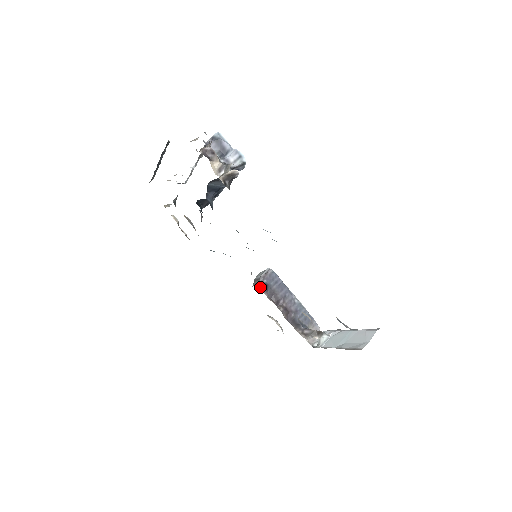
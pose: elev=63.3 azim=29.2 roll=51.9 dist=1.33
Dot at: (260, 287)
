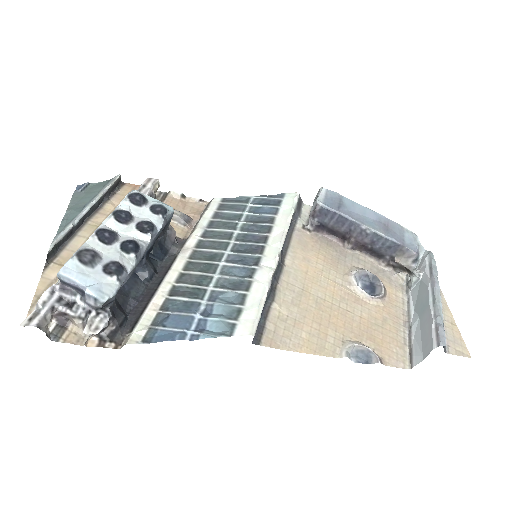
Dot at: (311, 230)
